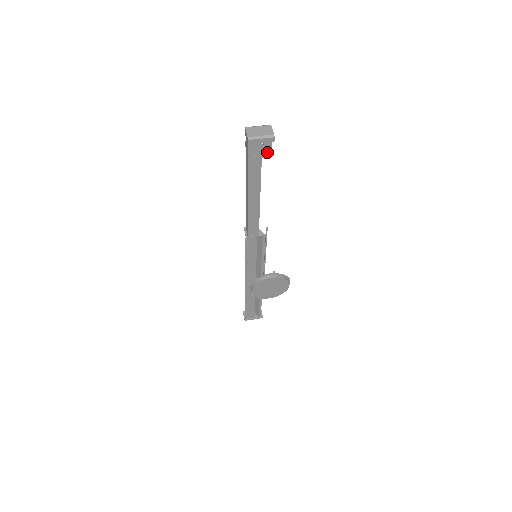
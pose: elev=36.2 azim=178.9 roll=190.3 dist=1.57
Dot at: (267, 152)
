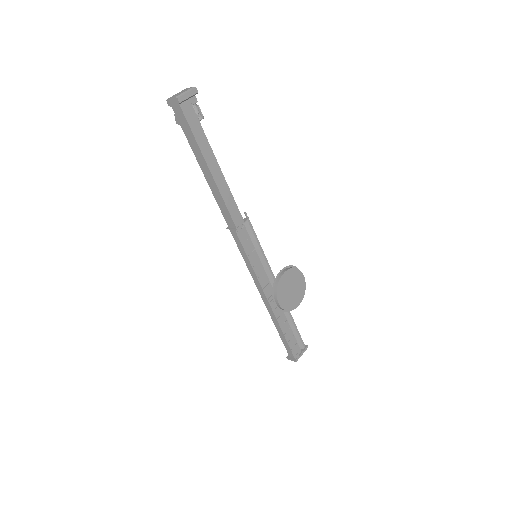
Dot at: (198, 112)
